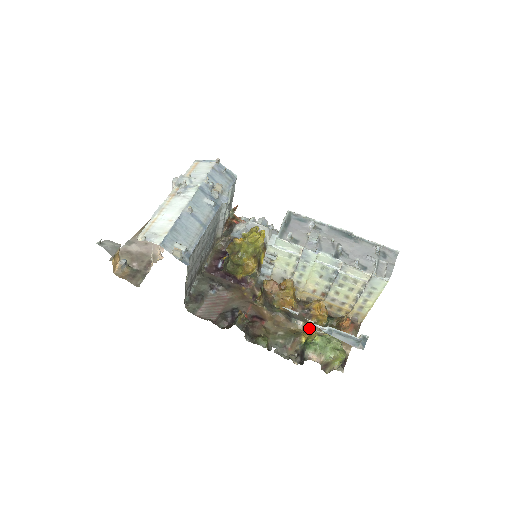
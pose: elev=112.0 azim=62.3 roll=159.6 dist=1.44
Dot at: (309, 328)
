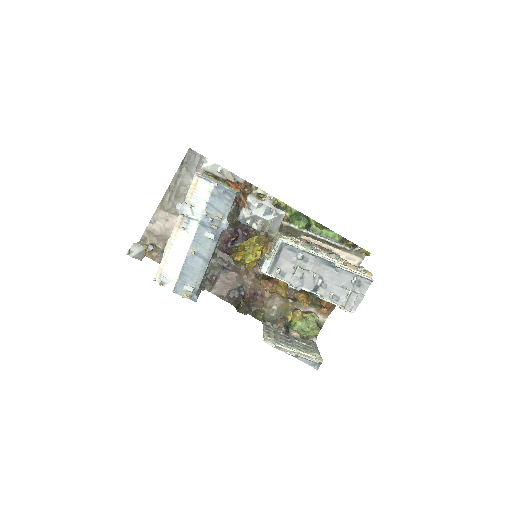
Dot at: (284, 347)
